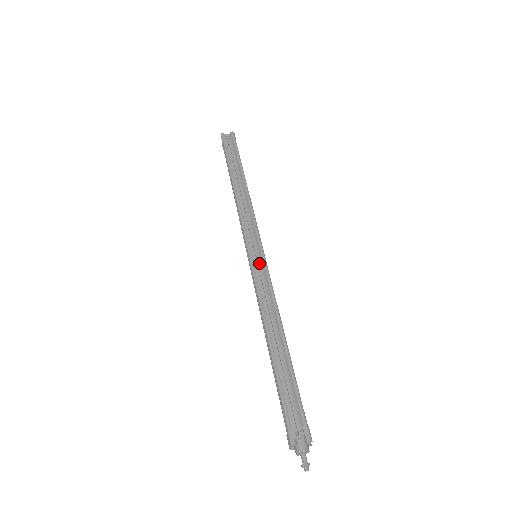
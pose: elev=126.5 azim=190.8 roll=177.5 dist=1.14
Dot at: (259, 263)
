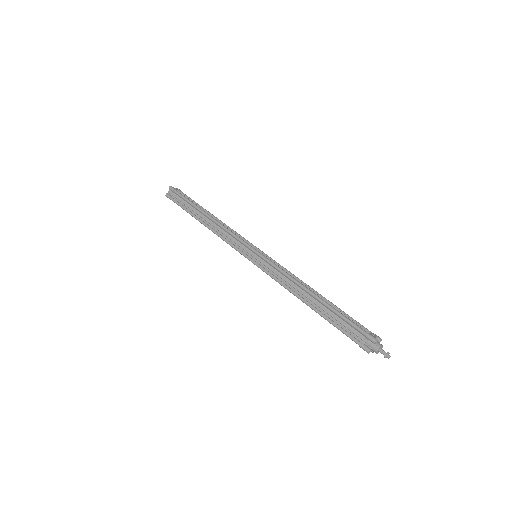
Dot at: (266, 257)
